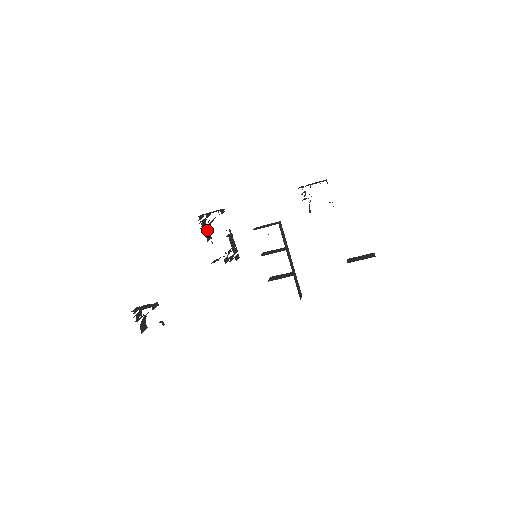
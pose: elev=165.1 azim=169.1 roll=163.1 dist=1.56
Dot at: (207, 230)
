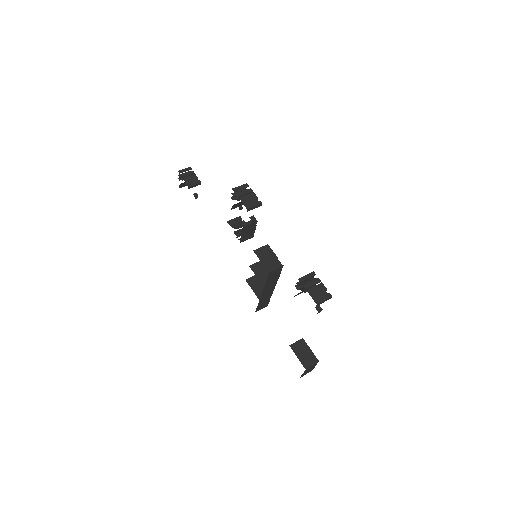
Dot at: occluded
